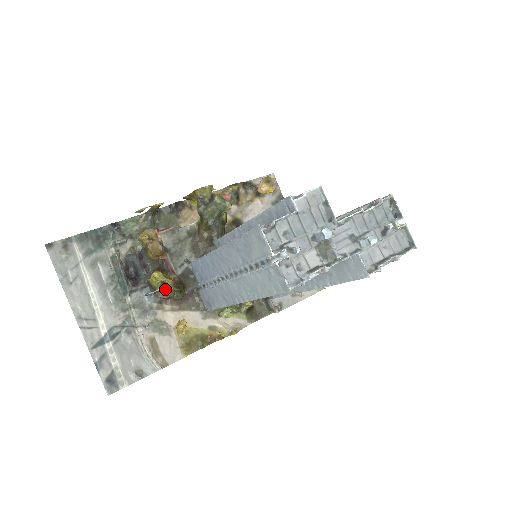
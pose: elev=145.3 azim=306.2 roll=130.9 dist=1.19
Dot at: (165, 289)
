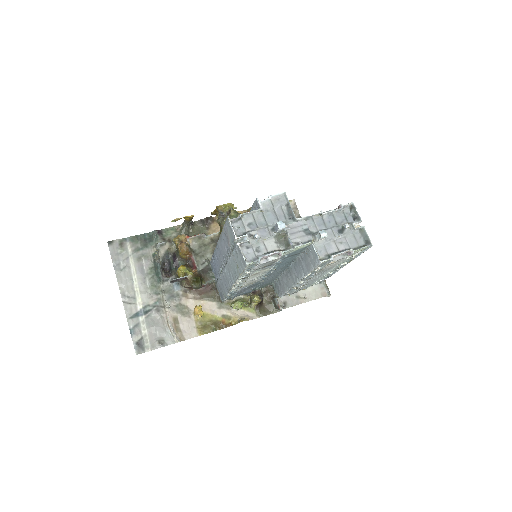
Dot at: (186, 279)
